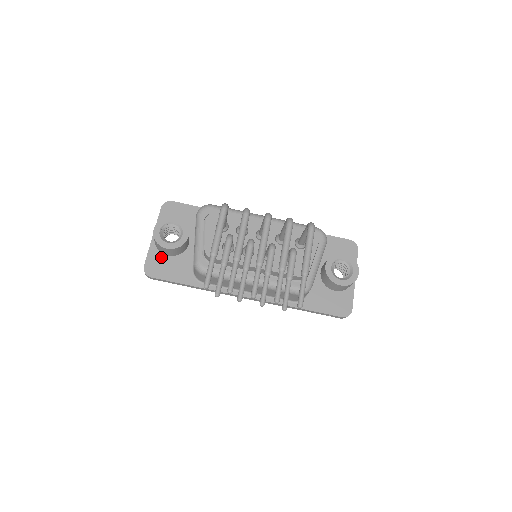
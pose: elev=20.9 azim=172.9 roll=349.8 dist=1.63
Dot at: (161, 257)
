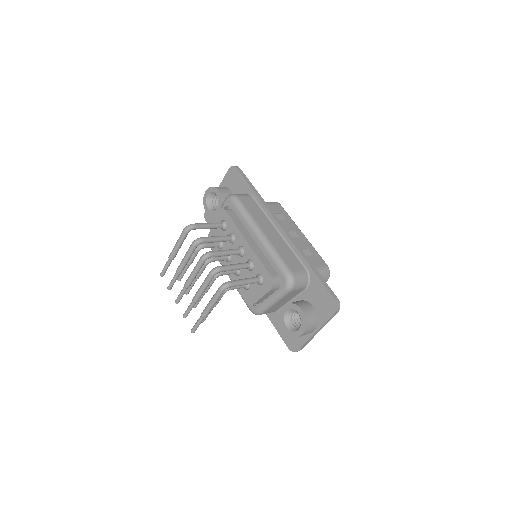
Dot at: occluded
